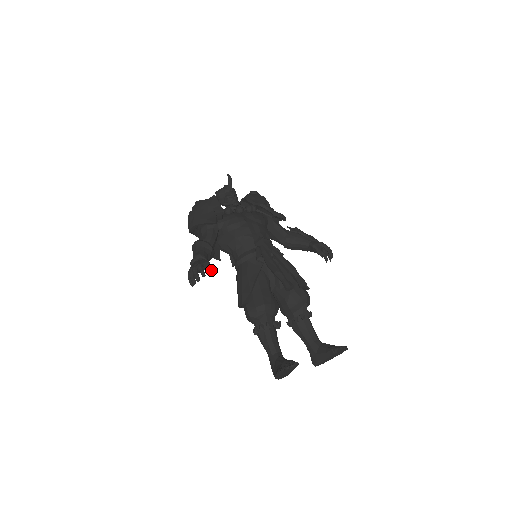
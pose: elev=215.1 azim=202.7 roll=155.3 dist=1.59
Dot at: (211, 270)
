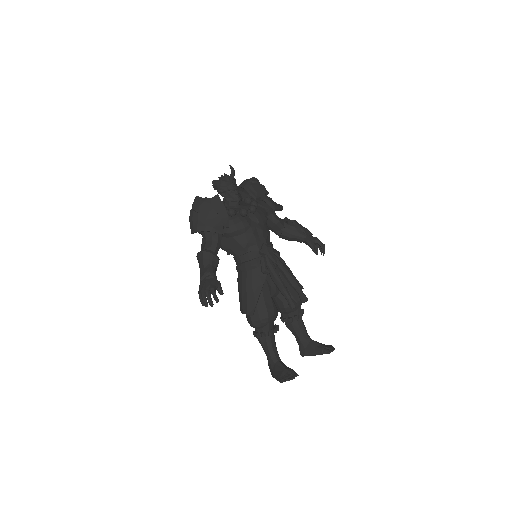
Dot at: (222, 292)
